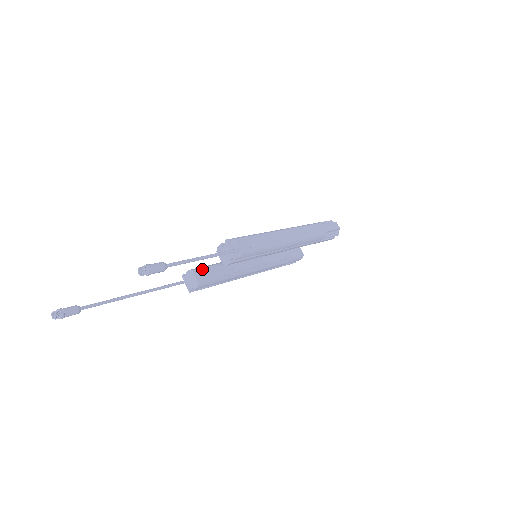
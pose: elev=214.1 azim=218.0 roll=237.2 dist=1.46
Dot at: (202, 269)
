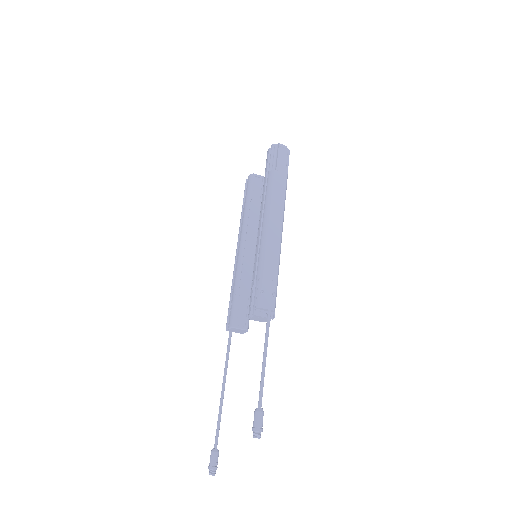
Dot at: (236, 316)
